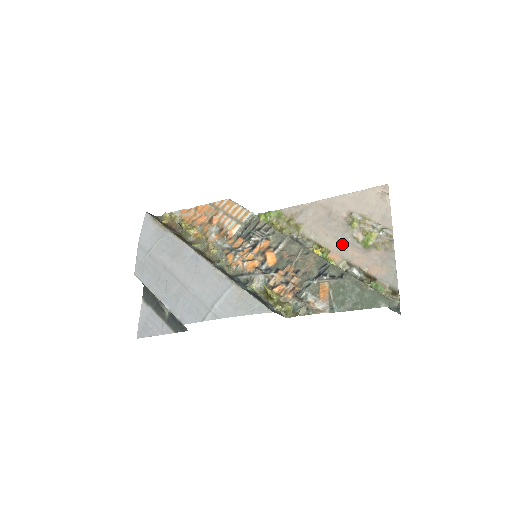
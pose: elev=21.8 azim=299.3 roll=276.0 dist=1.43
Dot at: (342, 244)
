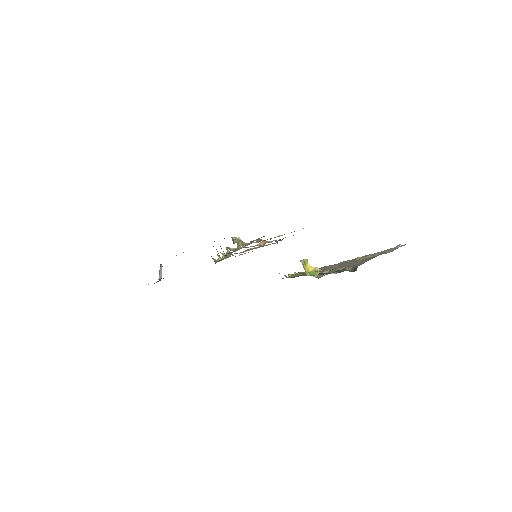
Dot at: (337, 266)
